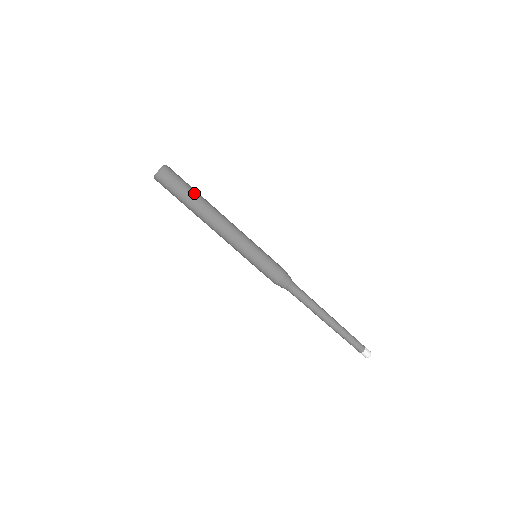
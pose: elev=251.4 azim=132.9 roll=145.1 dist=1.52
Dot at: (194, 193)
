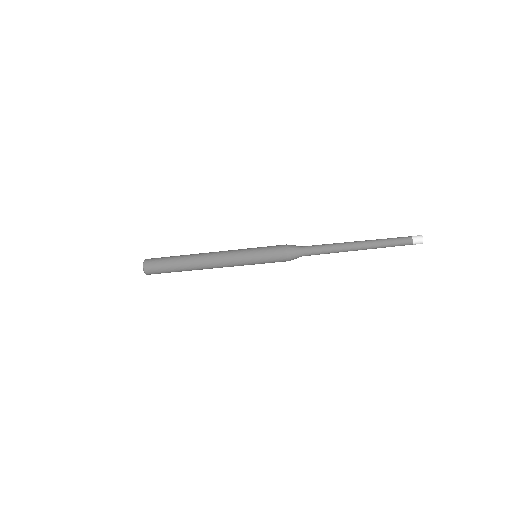
Dot at: (177, 271)
